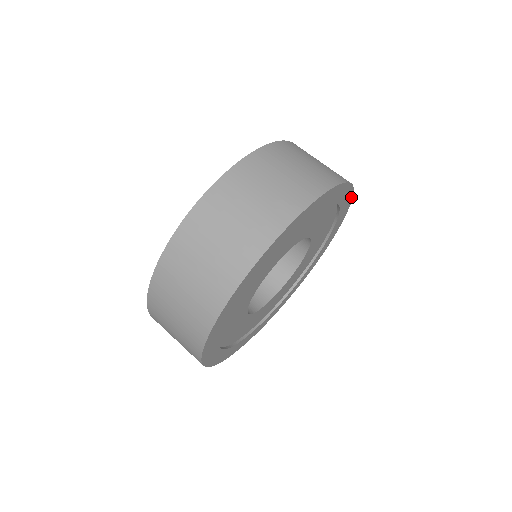
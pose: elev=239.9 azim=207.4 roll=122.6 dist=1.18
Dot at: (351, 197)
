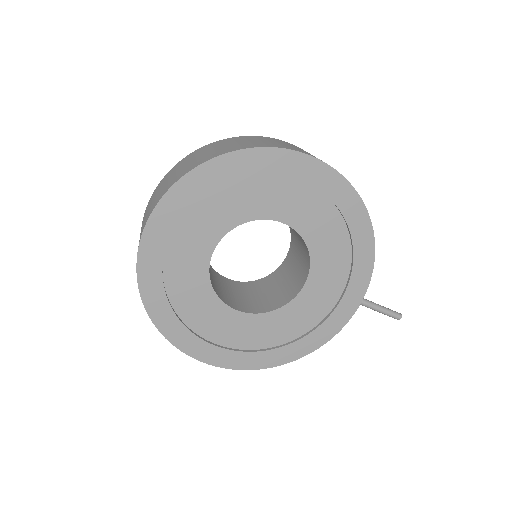
Dot at: (365, 212)
